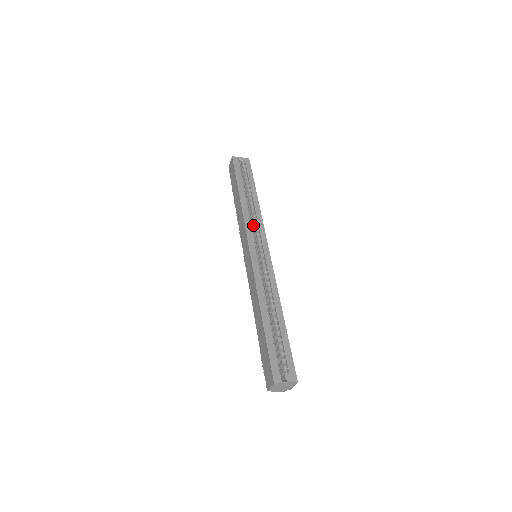
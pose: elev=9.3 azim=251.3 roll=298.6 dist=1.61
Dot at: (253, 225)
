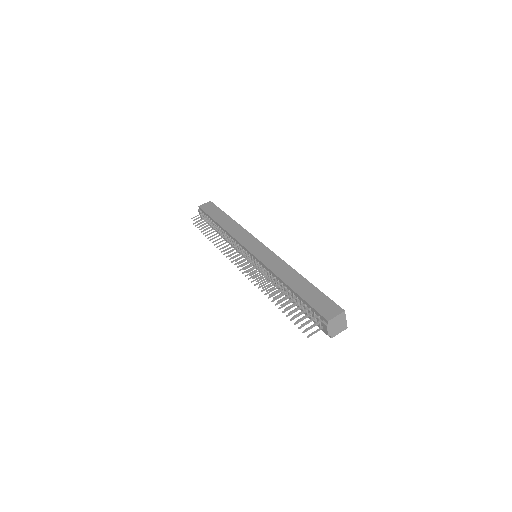
Dot at: occluded
